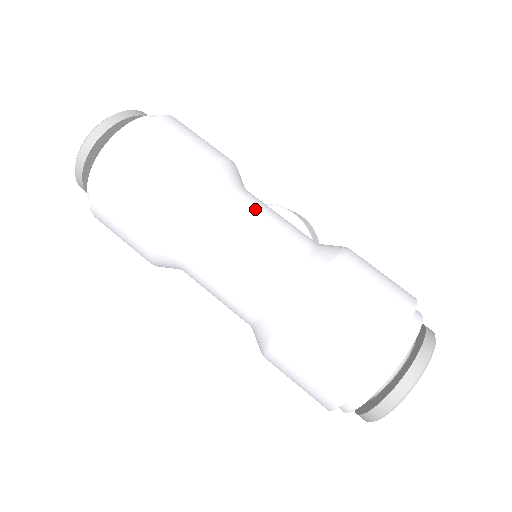
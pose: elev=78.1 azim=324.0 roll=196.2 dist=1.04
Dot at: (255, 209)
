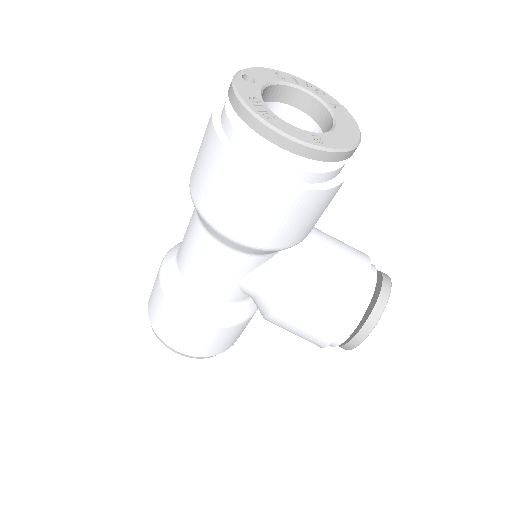
Dot at: occluded
